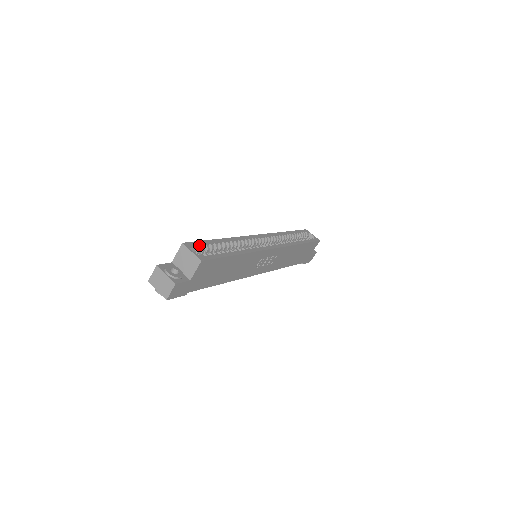
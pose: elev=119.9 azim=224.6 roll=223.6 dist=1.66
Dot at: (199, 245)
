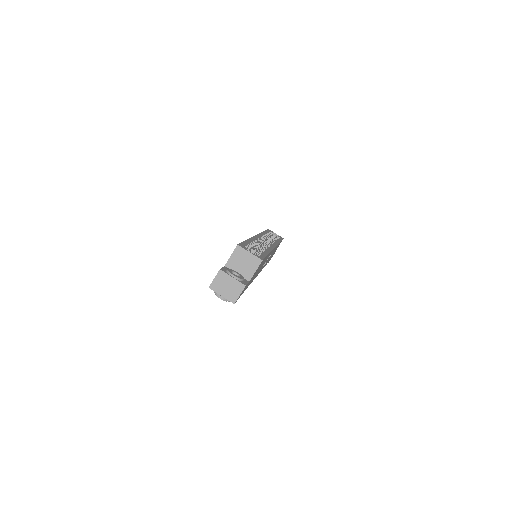
Dot at: (245, 246)
